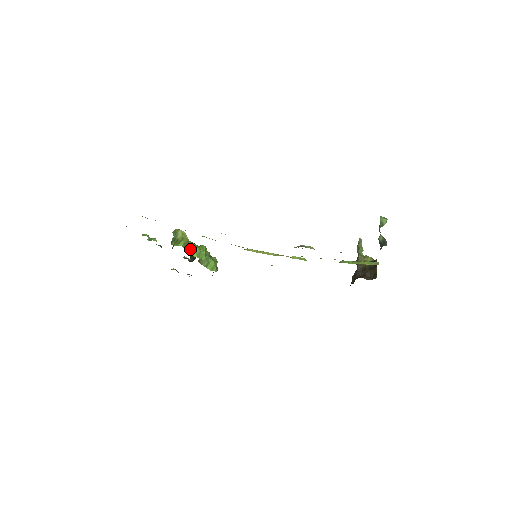
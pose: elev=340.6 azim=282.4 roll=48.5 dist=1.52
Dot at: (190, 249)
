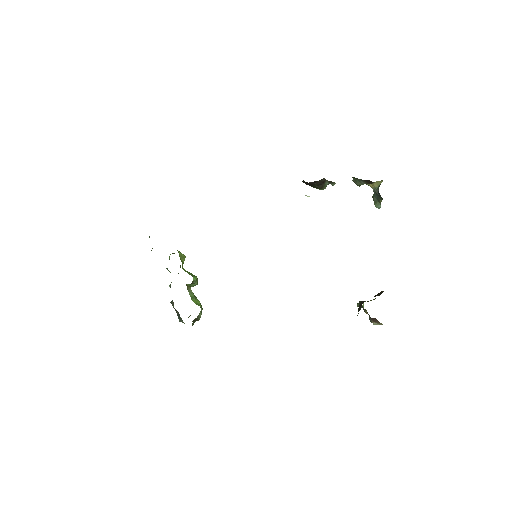
Dot at: (183, 268)
